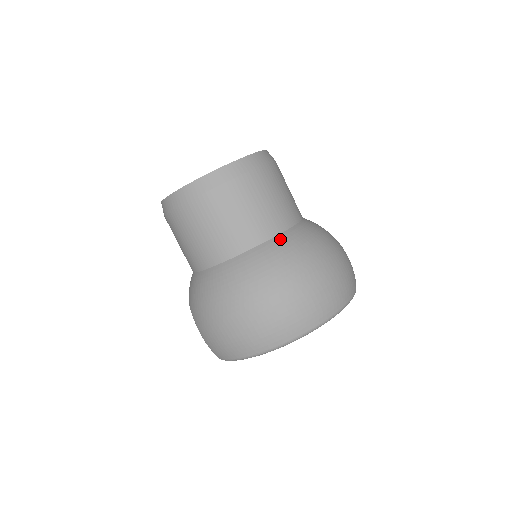
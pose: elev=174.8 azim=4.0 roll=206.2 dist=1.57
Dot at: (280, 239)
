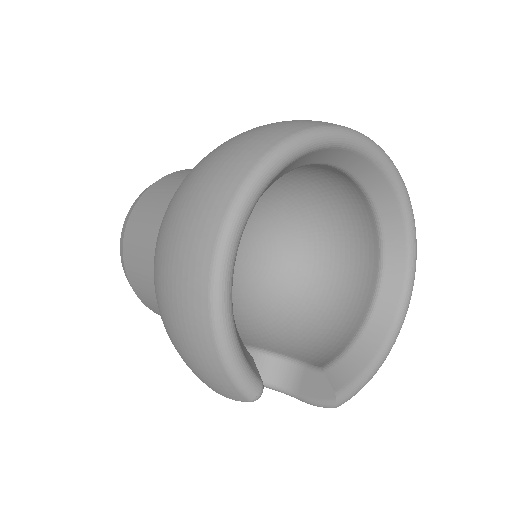
Dot at: occluded
